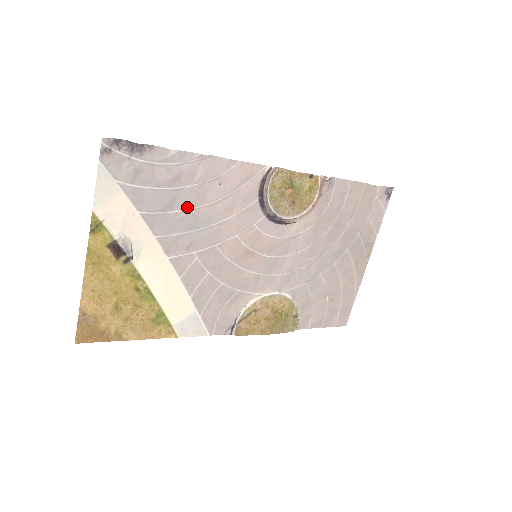
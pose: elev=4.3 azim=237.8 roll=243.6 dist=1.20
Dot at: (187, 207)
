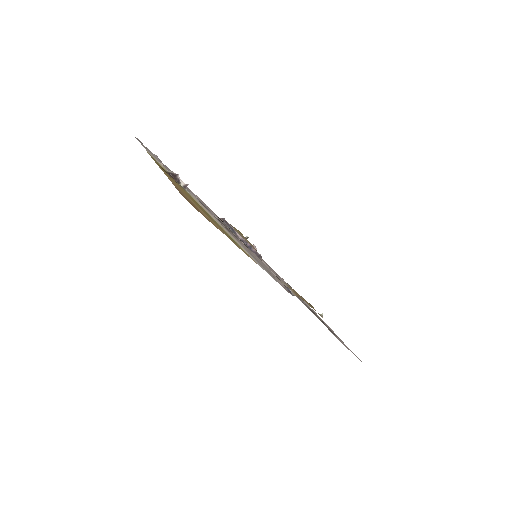
Dot at: occluded
